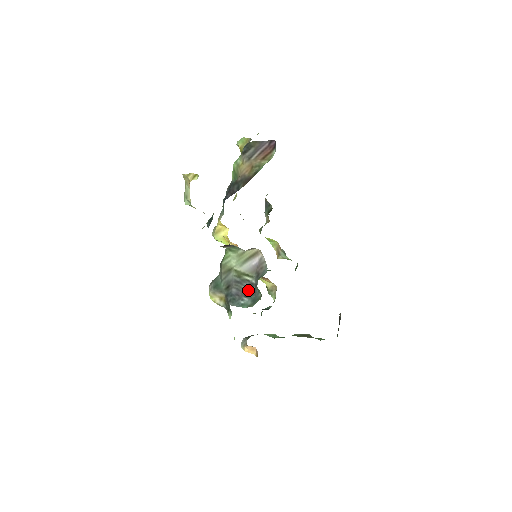
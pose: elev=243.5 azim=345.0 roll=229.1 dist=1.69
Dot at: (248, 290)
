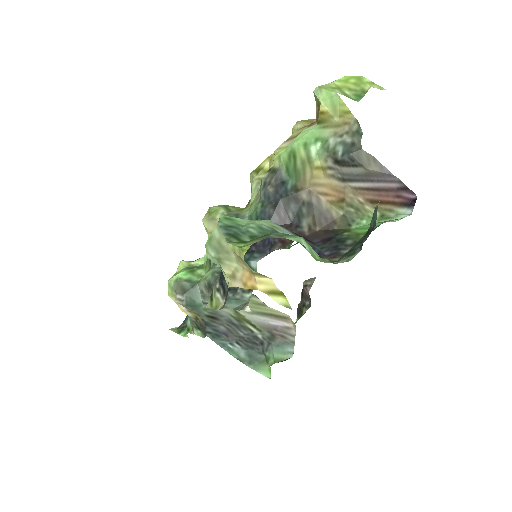
Dot at: (246, 340)
